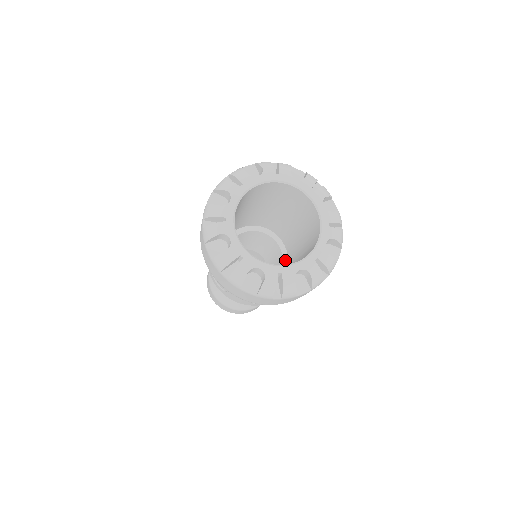
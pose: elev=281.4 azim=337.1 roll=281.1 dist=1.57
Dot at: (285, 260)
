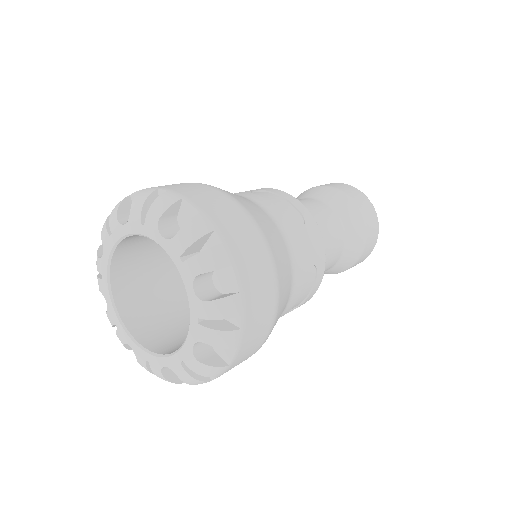
Dot at: occluded
